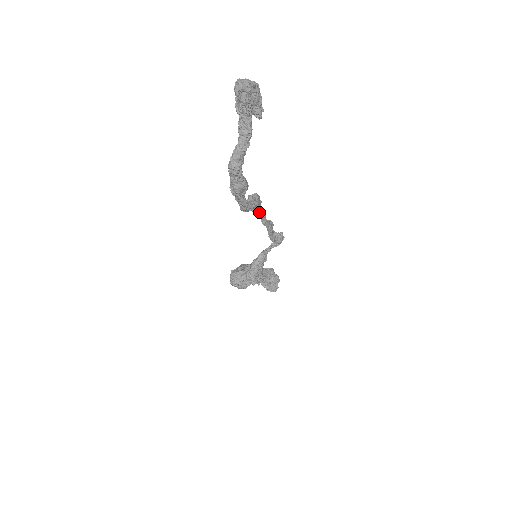
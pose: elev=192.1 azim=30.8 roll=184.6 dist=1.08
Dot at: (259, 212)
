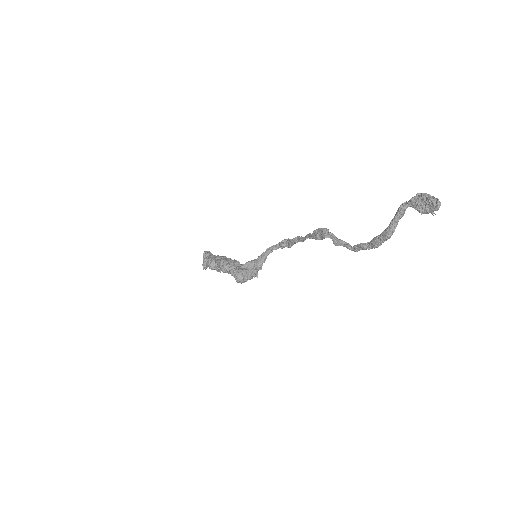
Dot at: (313, 237)
